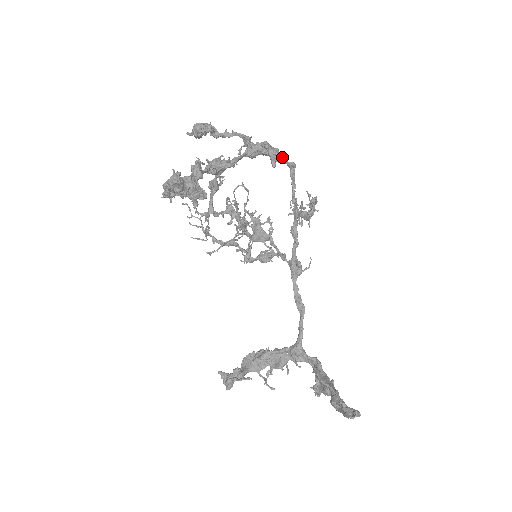
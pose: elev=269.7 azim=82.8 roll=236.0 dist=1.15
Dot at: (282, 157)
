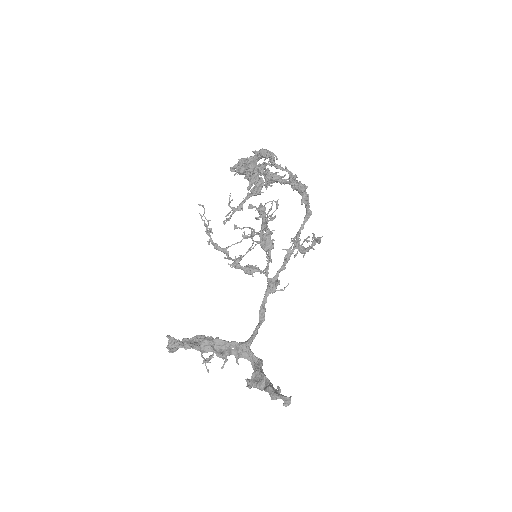
Dot at: occluded
